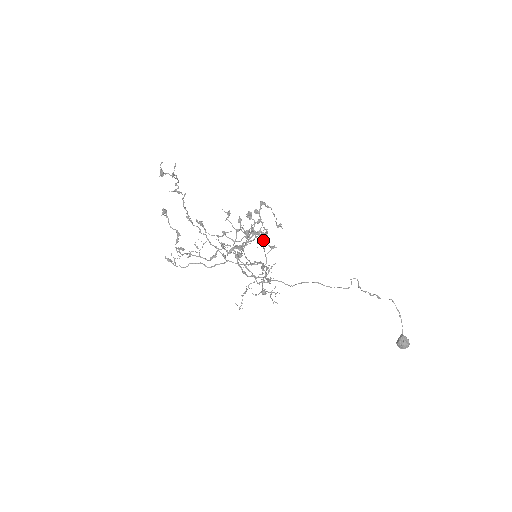
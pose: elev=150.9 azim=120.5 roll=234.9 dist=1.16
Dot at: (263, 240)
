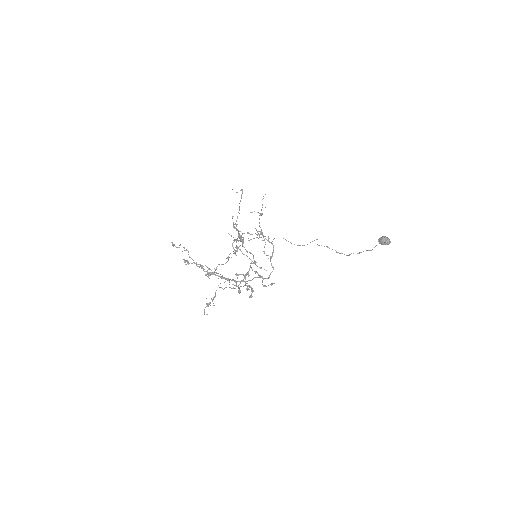
Dot at: occluded
